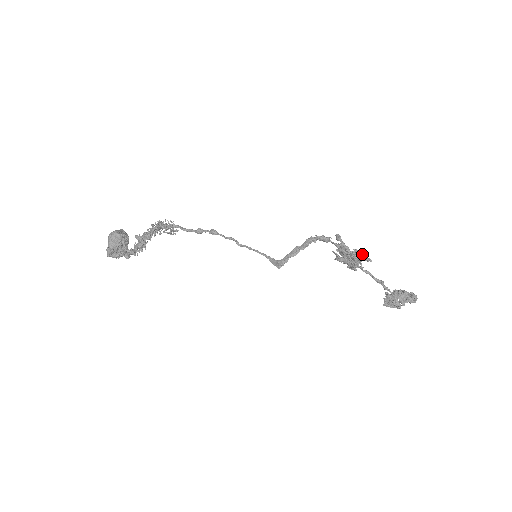
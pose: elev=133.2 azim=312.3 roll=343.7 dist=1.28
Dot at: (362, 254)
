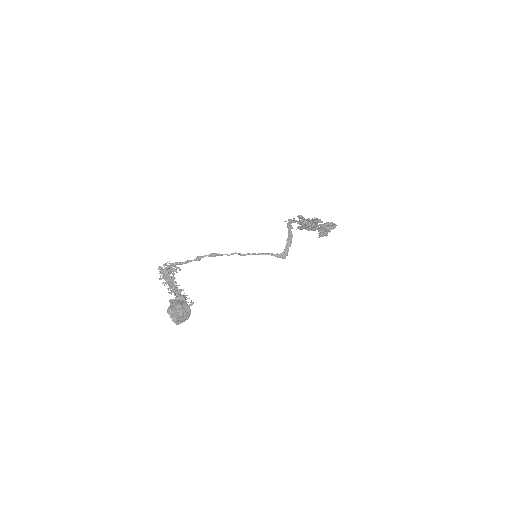
Dot at: (317, 220)
